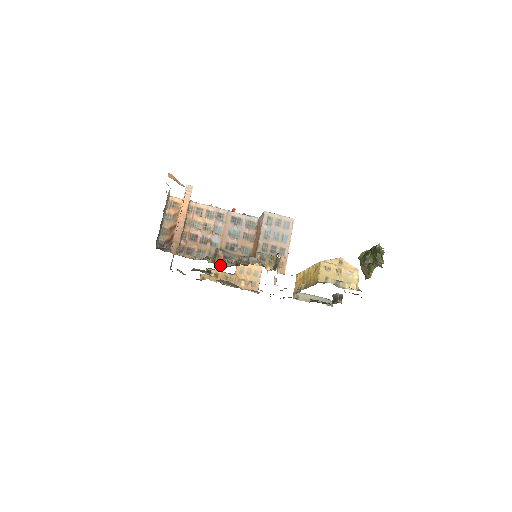
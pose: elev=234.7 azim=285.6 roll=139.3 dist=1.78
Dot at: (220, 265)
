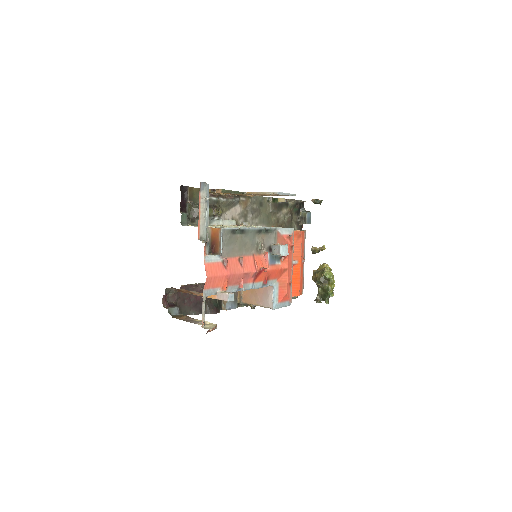
Dot at: occluded
